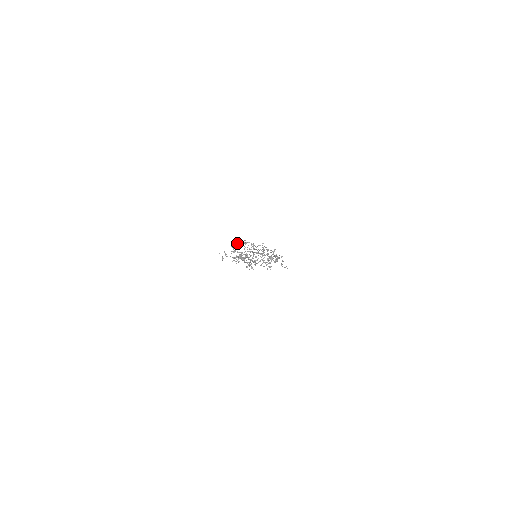
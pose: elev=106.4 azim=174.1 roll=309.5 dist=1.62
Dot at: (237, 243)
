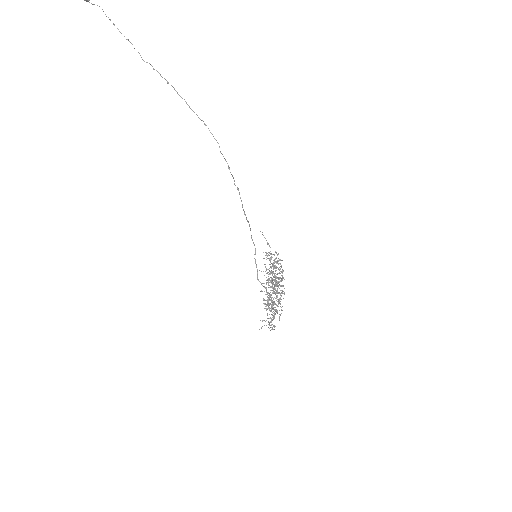
Dot at: occluded
